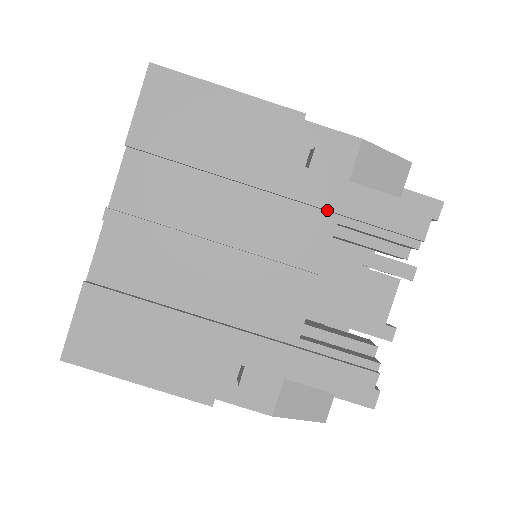
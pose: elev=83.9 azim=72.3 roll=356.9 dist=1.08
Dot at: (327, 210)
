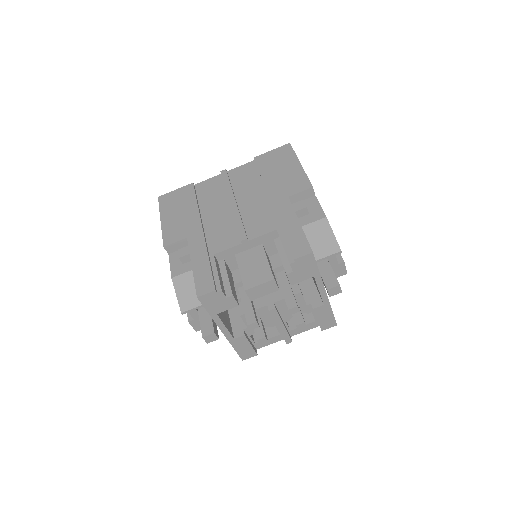
Dot at: (278, 220)
